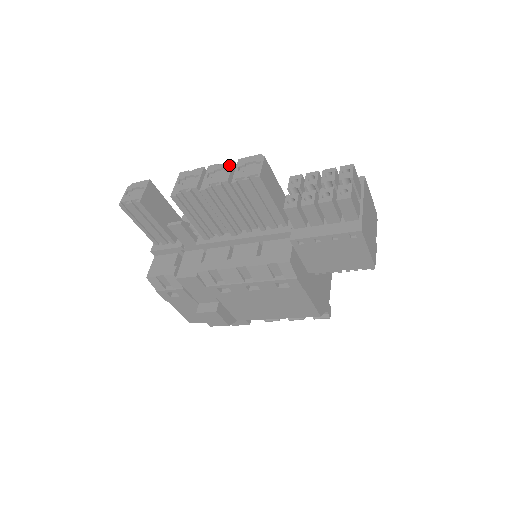
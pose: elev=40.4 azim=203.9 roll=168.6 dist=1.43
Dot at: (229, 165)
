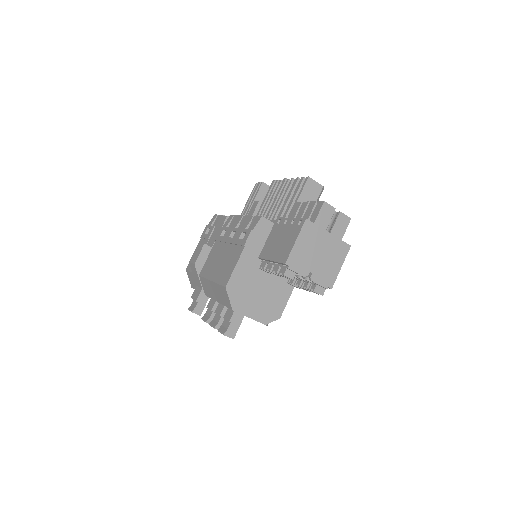
Dot at: occluded
